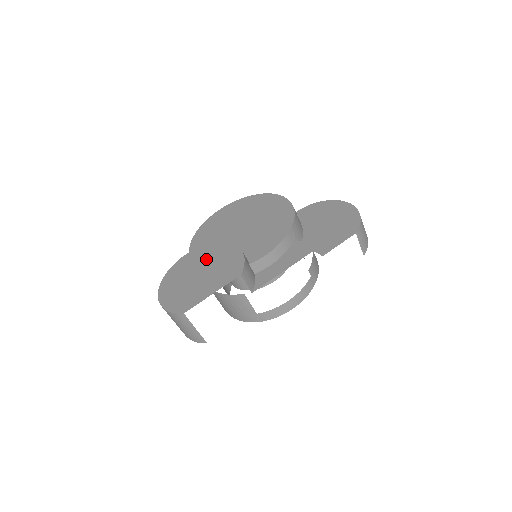
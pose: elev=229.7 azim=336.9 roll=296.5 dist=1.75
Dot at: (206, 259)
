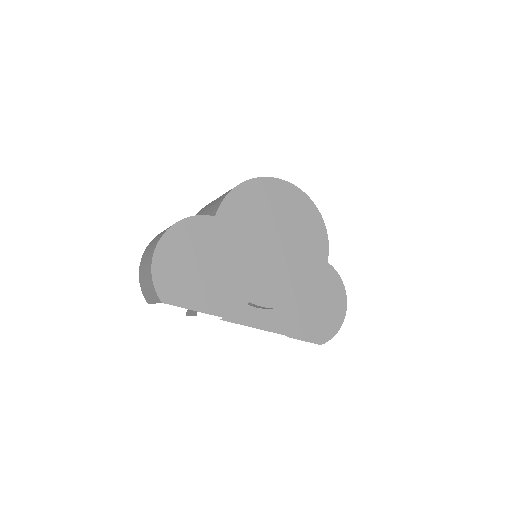
Dot at: (227, 255)
